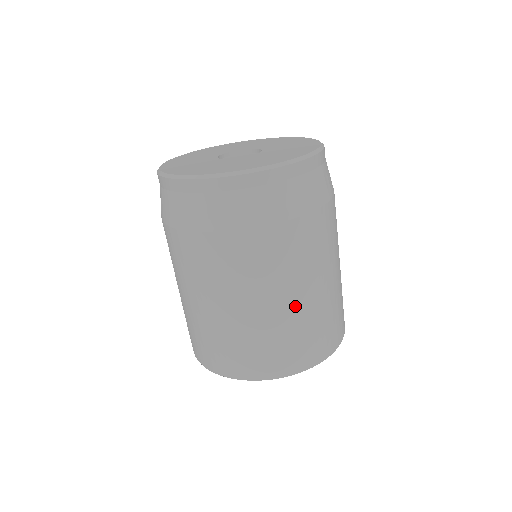
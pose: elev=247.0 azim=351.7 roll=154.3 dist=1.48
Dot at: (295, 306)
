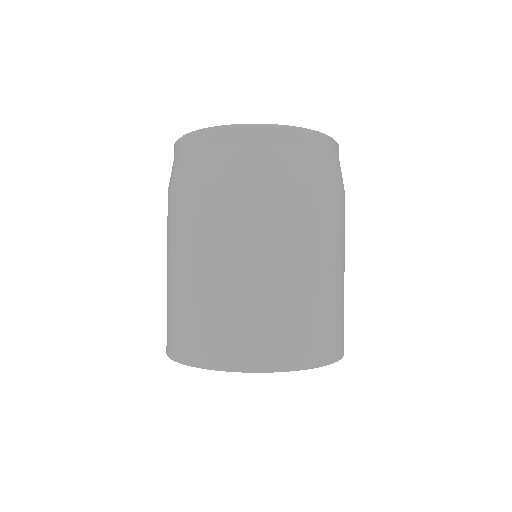
Dot at: occluded
